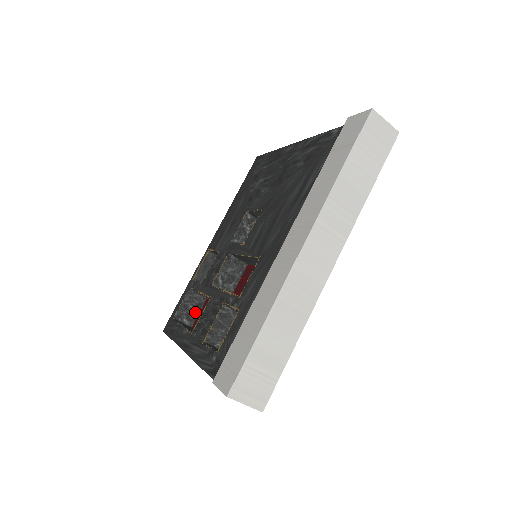
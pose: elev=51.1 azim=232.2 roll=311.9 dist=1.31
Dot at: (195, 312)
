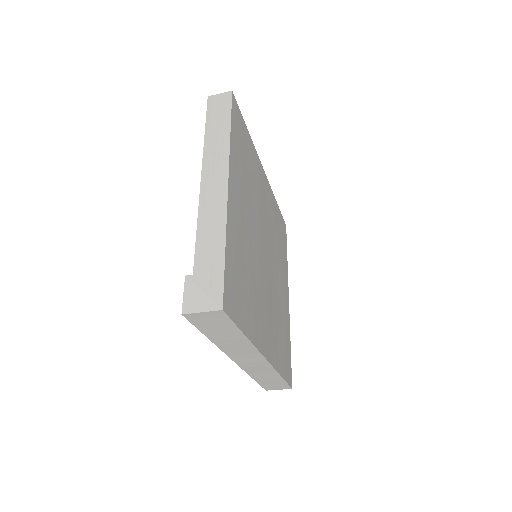
Dot at: occluded
